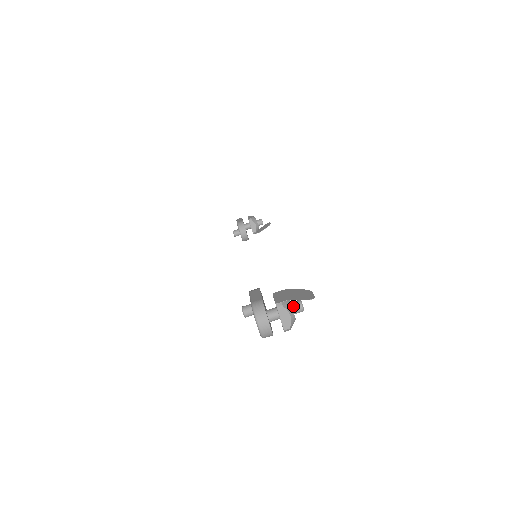
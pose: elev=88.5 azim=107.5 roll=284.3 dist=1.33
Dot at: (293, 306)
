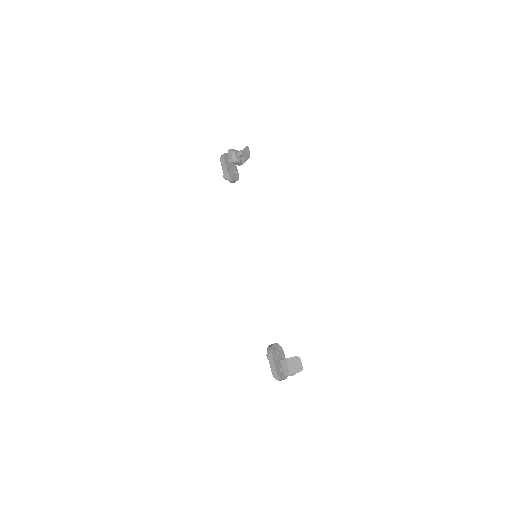
Dot at: occluded
